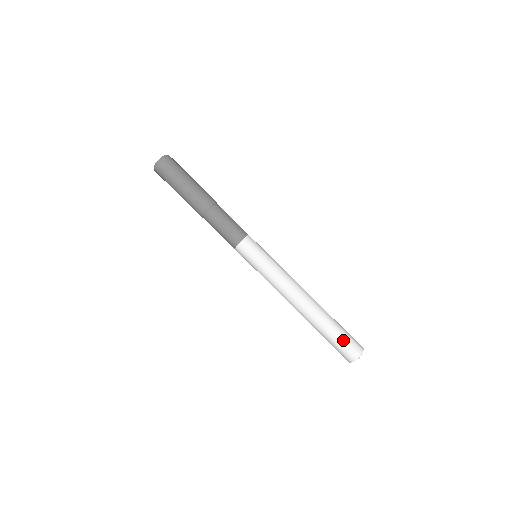
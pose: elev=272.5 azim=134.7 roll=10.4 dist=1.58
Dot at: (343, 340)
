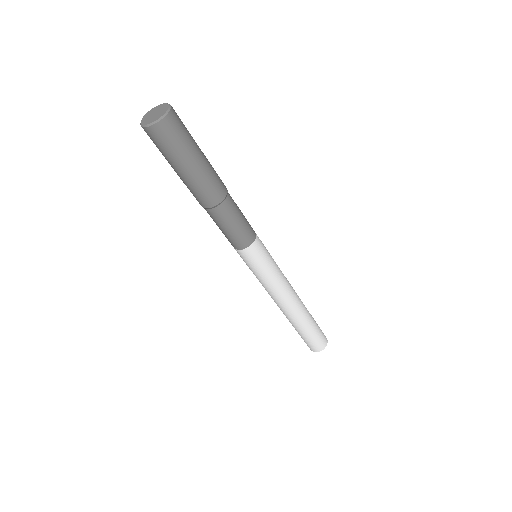
Dot at: (307, 341)
